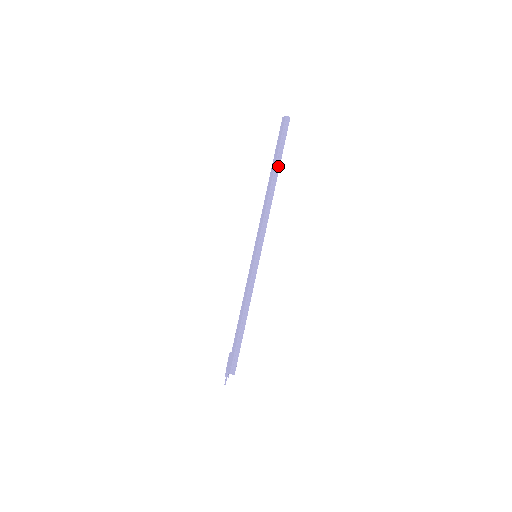
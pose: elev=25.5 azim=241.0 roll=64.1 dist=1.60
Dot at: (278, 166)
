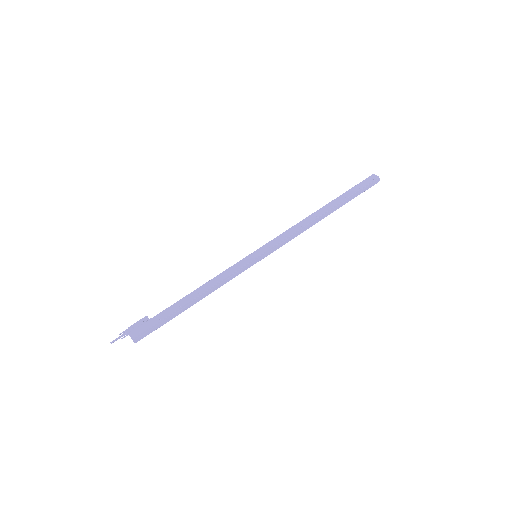
Dot at: (340, 206)
